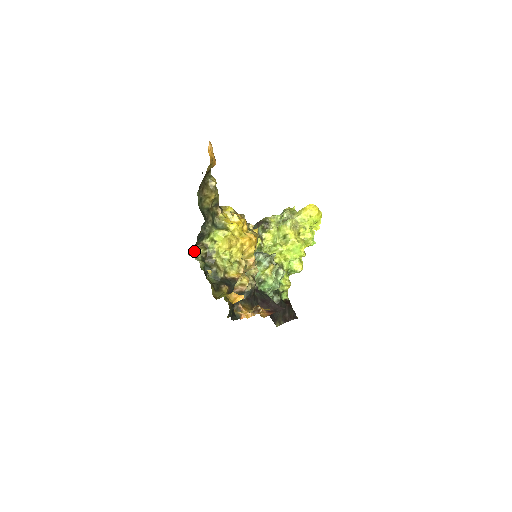
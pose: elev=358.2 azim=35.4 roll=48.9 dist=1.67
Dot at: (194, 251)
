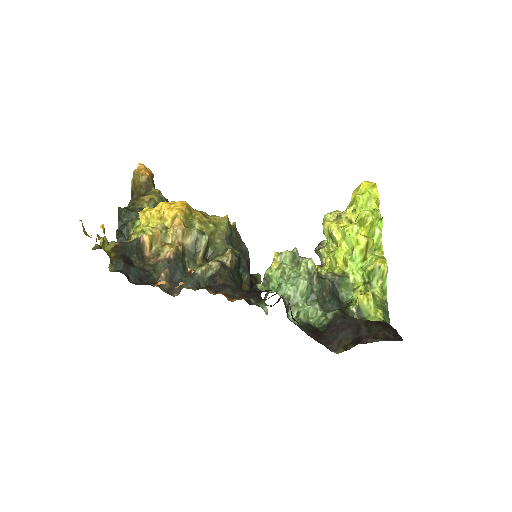
Dot at: occluded
